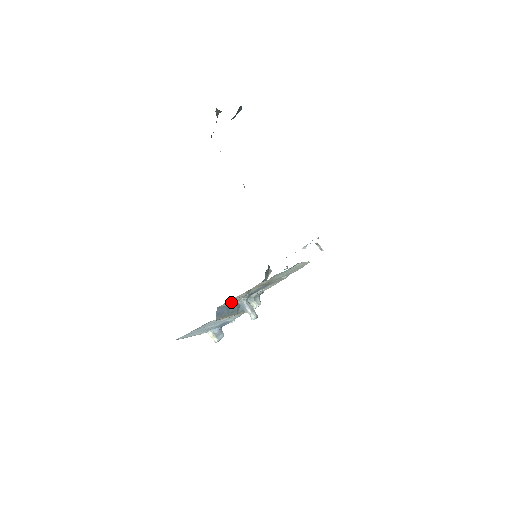
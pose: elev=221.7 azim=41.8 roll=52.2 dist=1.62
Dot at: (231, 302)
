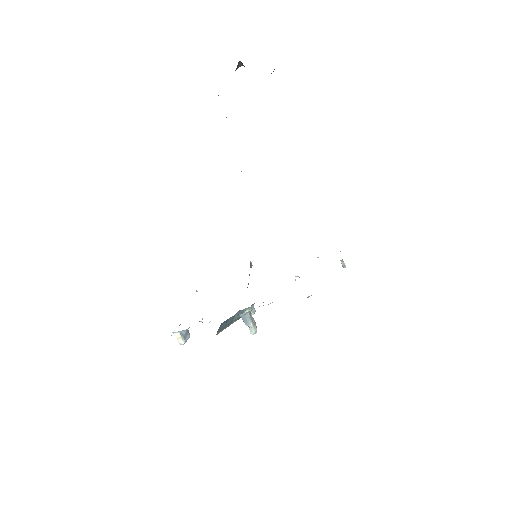
Dot at: occluded
